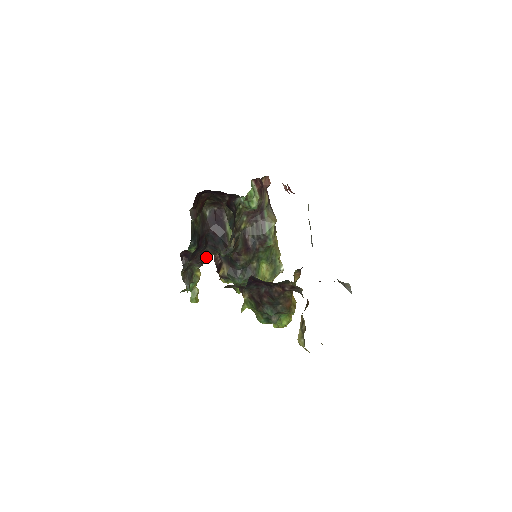
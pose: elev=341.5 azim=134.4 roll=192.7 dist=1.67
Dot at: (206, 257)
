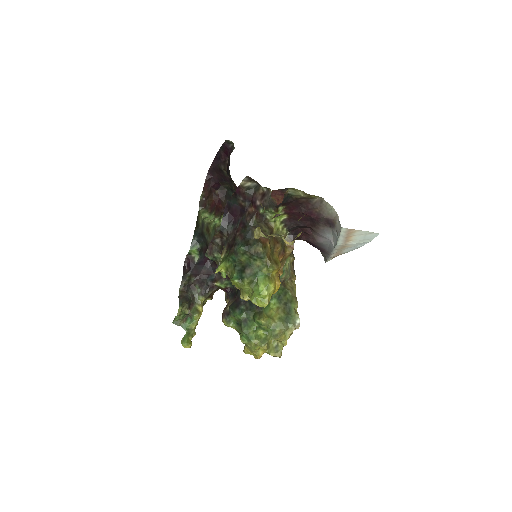
Dot at: (212, 285)
